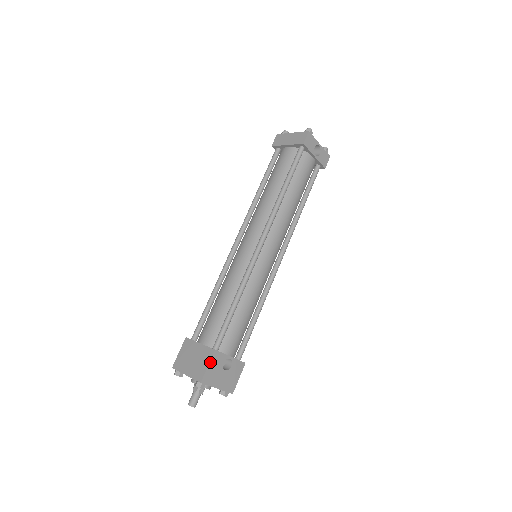
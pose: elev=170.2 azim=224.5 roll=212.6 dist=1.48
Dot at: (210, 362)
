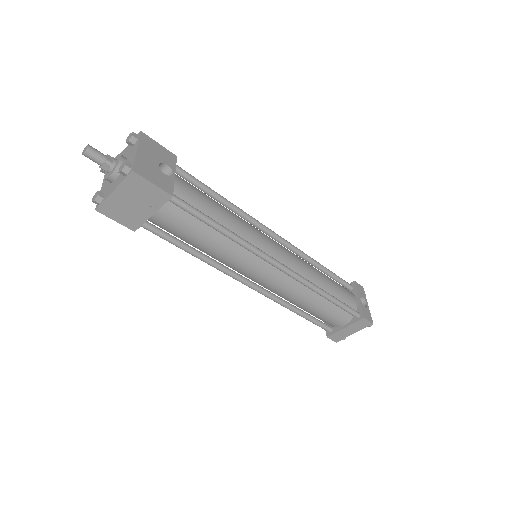
Dot at: (164, 148)
